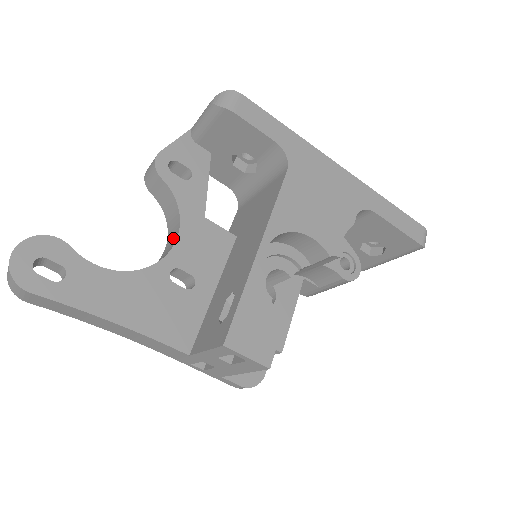
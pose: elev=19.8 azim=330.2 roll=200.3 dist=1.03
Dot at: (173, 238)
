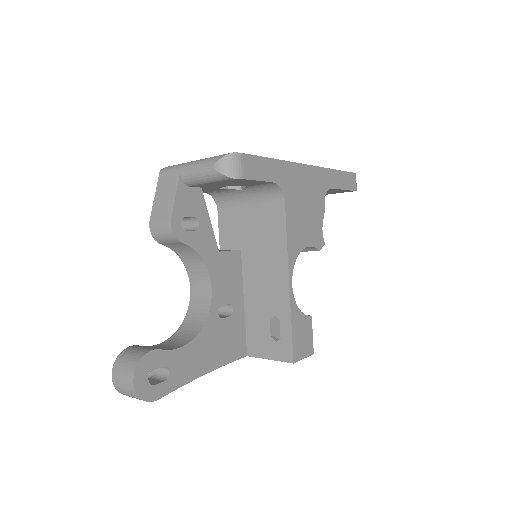
Dot at: (202, 280)
